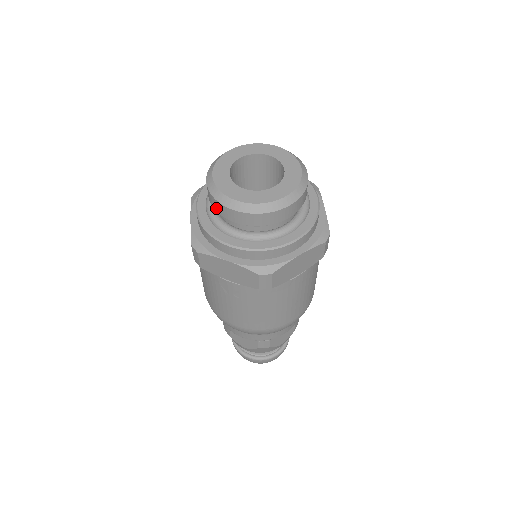
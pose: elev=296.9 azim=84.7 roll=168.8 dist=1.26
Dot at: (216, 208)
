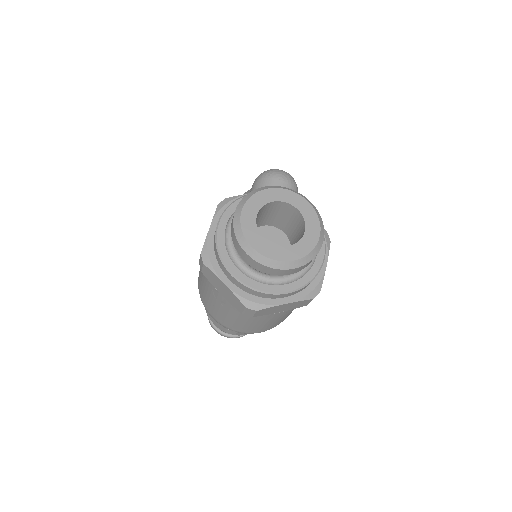
Dot at: (233, 240)
